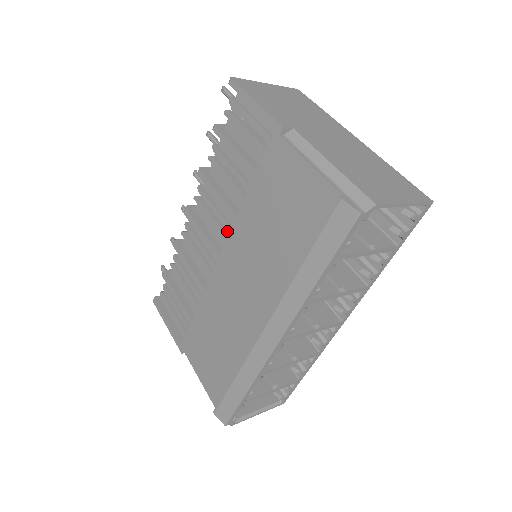
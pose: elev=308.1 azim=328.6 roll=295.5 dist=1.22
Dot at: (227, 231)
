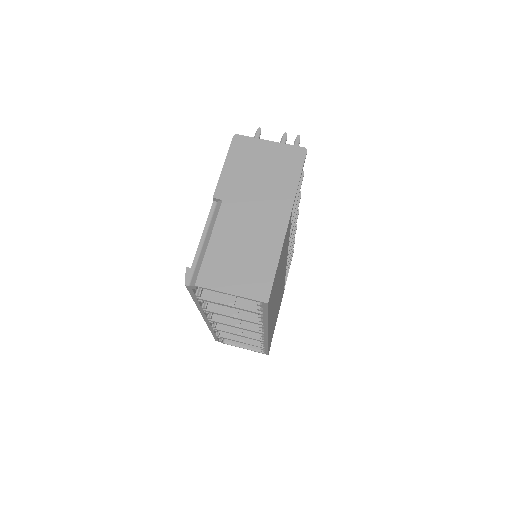
Dot at: occluded
